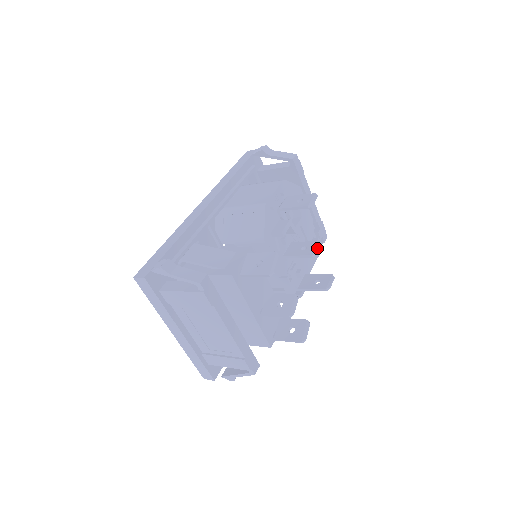
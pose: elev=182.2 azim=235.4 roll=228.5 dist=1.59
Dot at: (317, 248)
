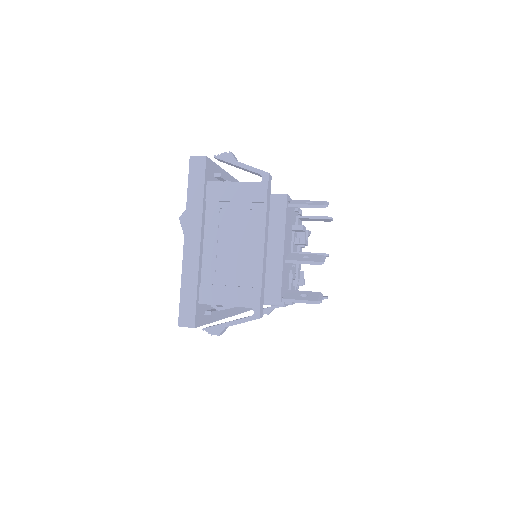
Dot at: (328, 254)
